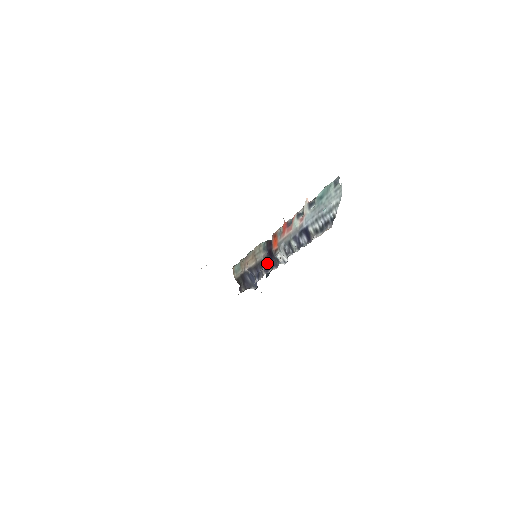
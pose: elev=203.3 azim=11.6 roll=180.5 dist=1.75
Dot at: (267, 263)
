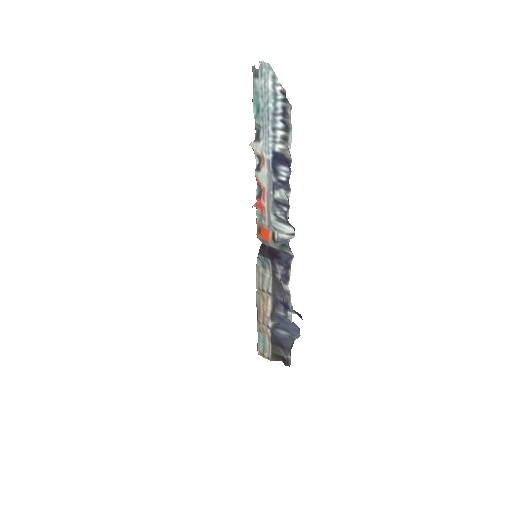
Dot at: (280, 272)
